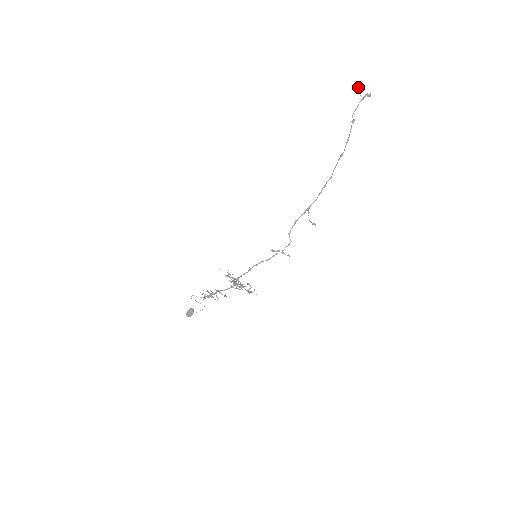
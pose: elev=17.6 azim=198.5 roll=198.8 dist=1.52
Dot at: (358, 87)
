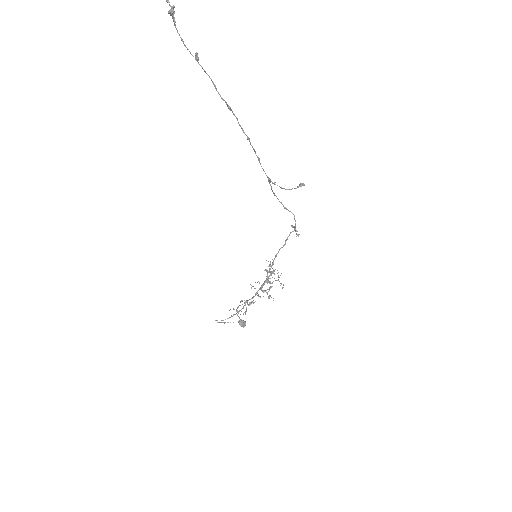
Dot at: (167, 0)
